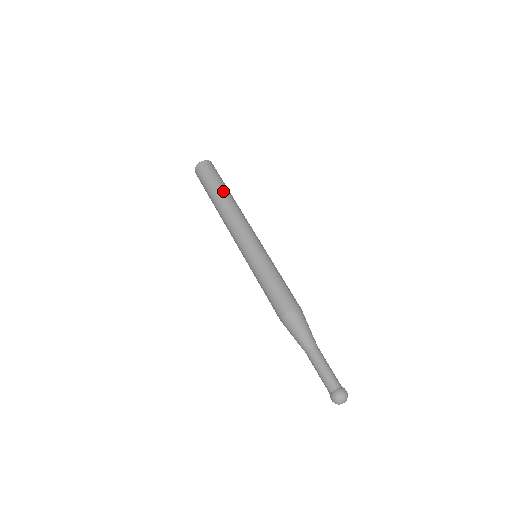
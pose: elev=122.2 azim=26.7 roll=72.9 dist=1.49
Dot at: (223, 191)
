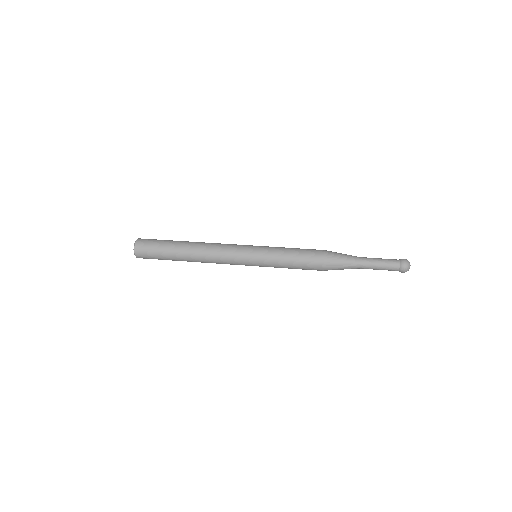
Dot at: (179, 246)
